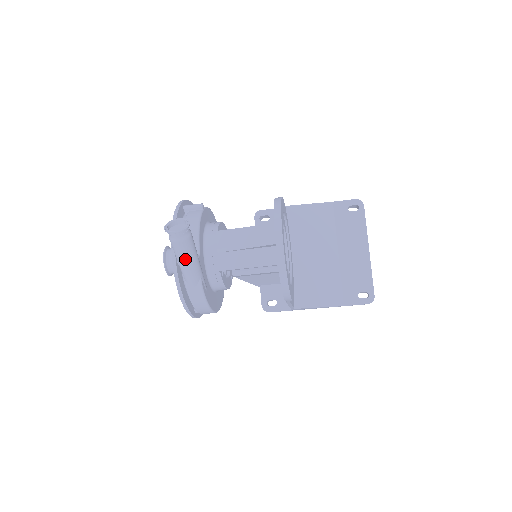
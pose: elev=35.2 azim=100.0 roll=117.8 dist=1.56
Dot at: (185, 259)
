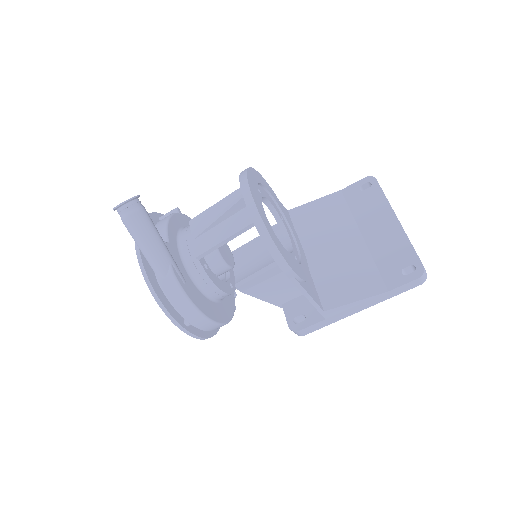
Dot at: (142, 239)
